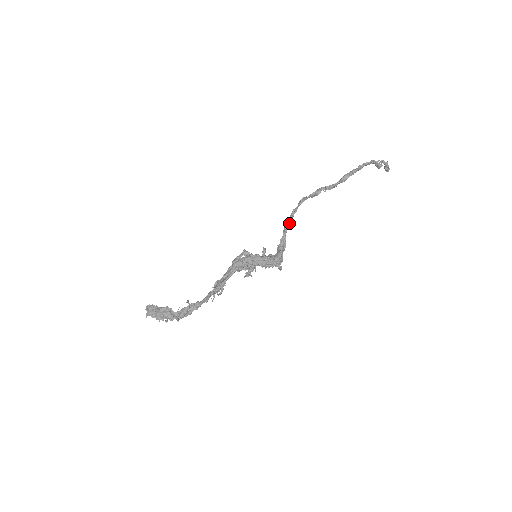
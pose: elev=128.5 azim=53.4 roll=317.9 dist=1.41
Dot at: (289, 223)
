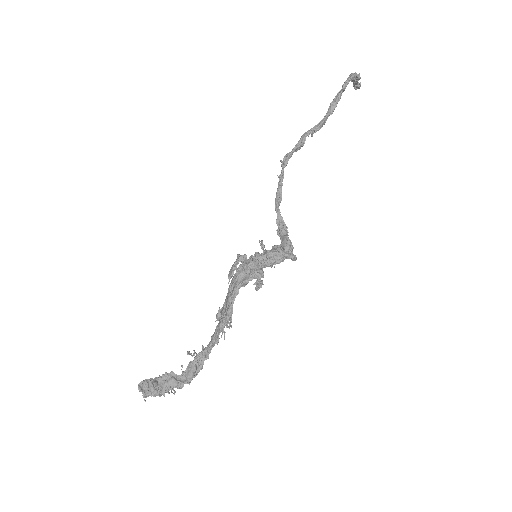
Dot at: (280, 196)
